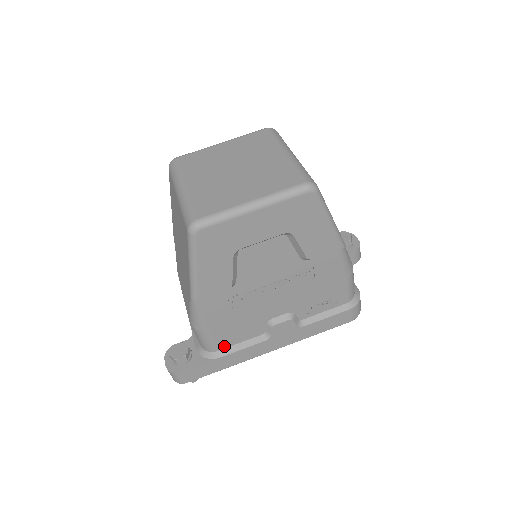
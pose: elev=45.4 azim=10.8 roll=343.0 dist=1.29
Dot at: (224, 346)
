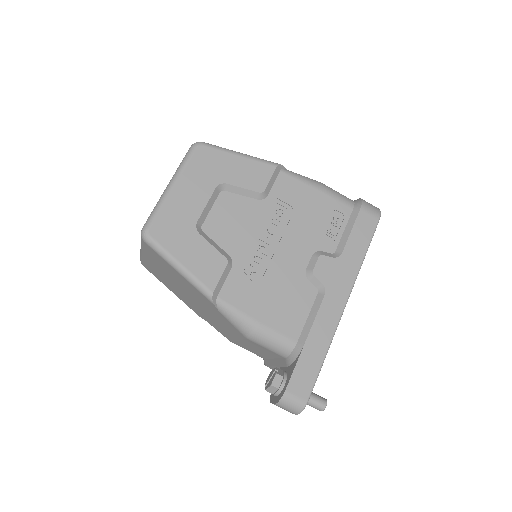
Dot at: (297, 332)
